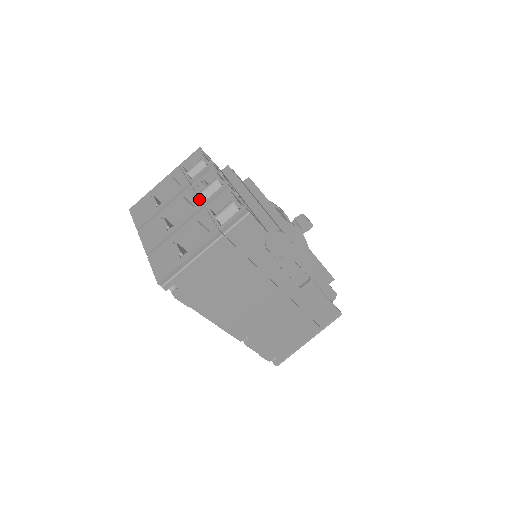
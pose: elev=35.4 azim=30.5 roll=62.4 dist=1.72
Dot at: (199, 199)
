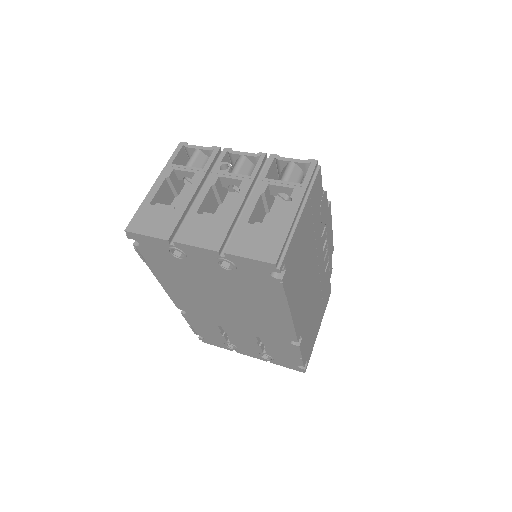
Dot at: (240, 177)
